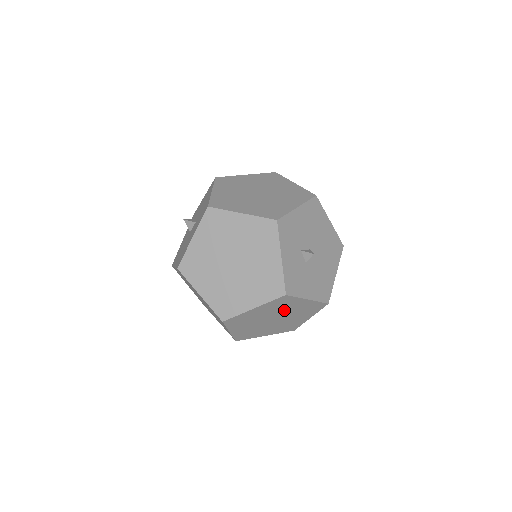
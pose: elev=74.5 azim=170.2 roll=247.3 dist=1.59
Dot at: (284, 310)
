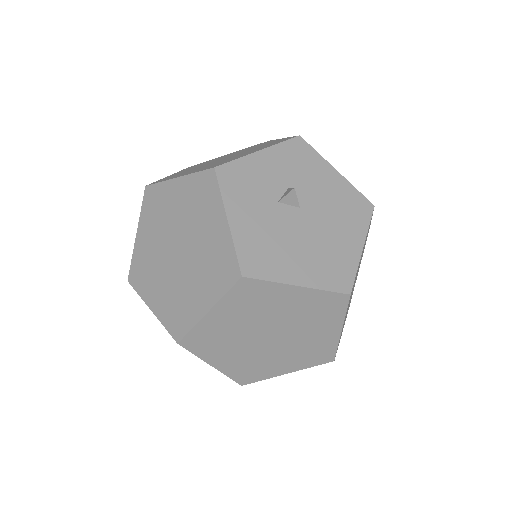
Dot at: (196, 228)
